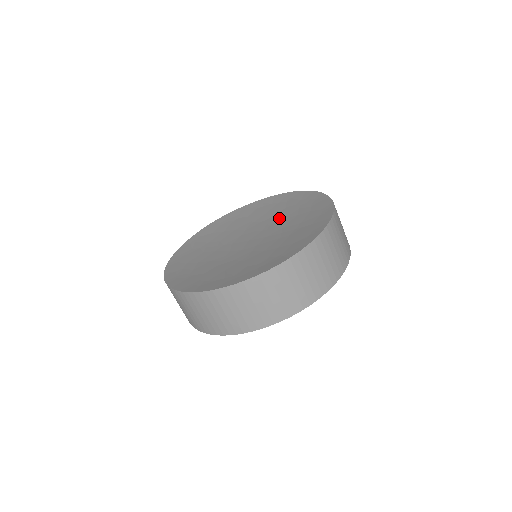
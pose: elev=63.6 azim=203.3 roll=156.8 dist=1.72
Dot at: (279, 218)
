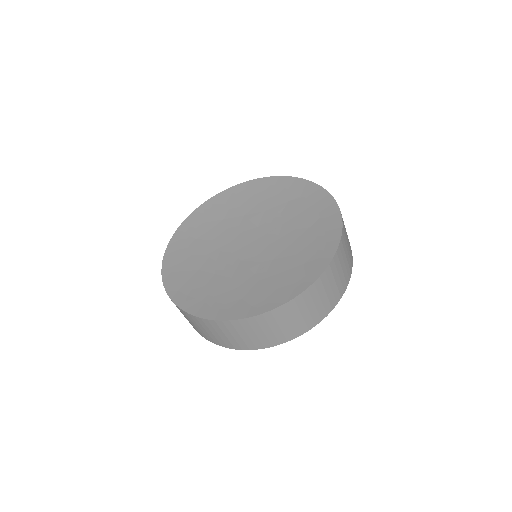
Dot at: (290, 238)
